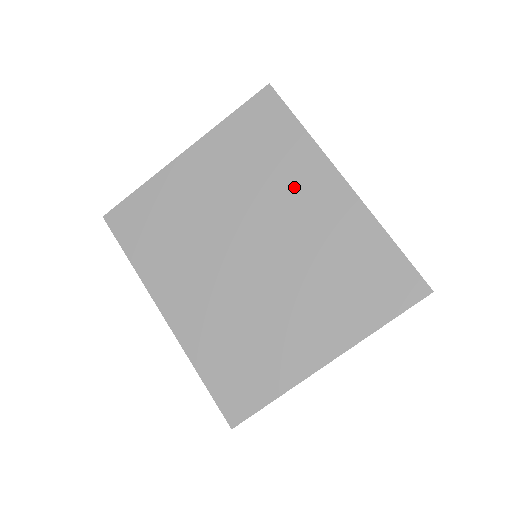
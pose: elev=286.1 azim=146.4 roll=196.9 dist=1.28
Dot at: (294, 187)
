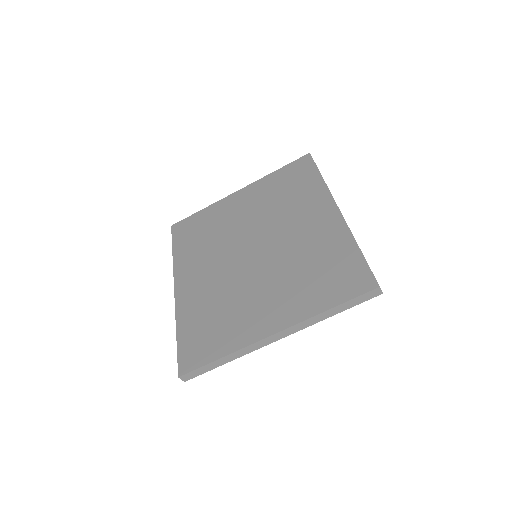
Dot at: (300, 211)
